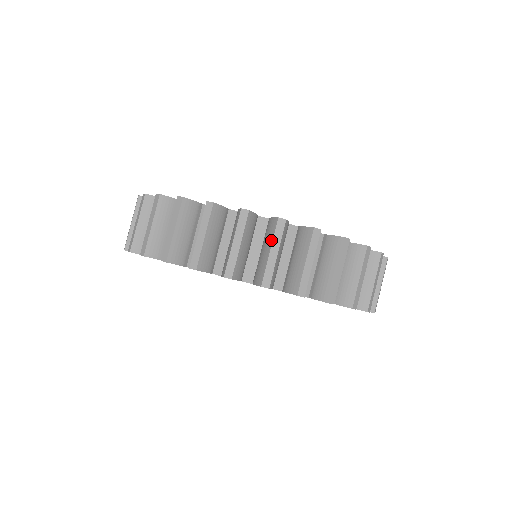
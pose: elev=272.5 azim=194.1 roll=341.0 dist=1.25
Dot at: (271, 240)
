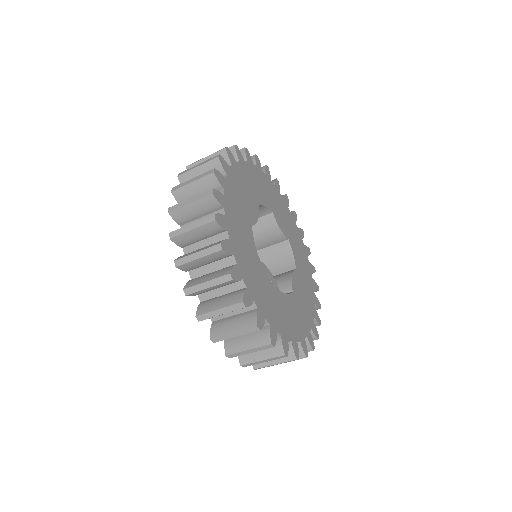
Dot at: (226, 305)
